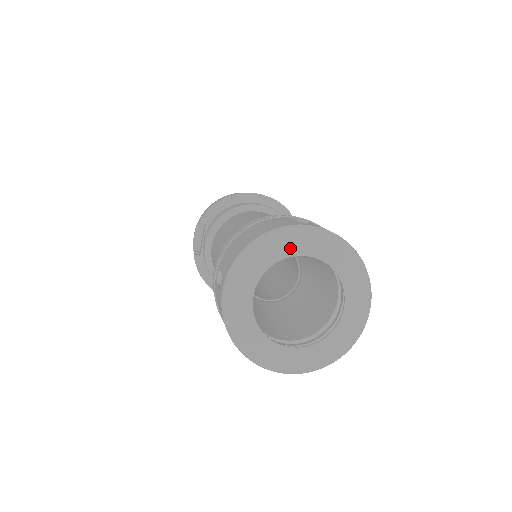
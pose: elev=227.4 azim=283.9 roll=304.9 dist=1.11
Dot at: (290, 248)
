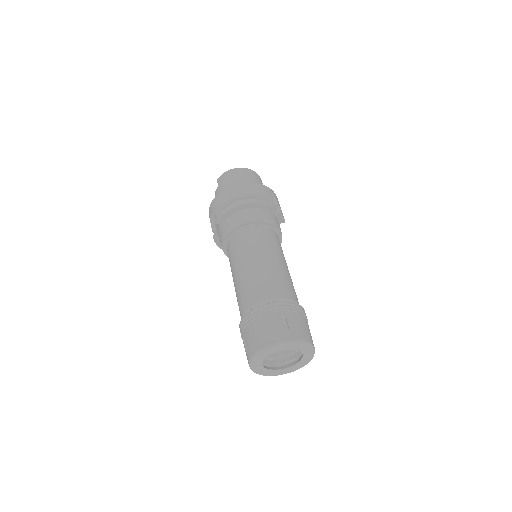
Dot at: (278, 349)
